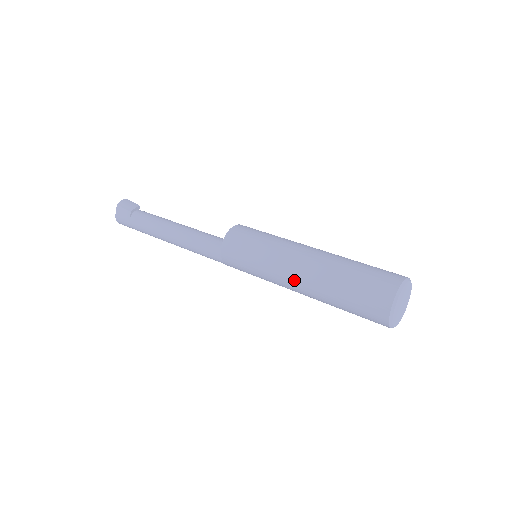
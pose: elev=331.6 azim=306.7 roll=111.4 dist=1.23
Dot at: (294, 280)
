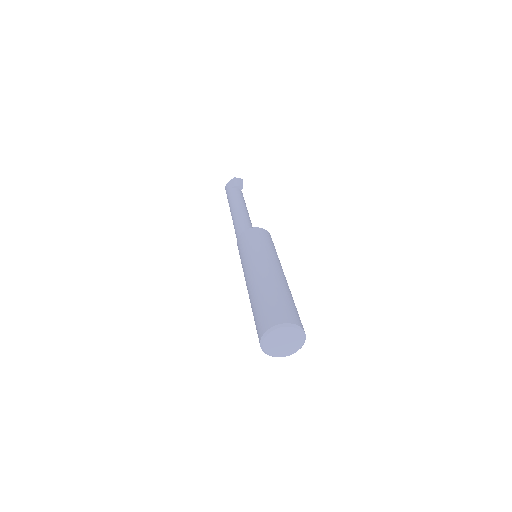
Dot at: (250, 276)
